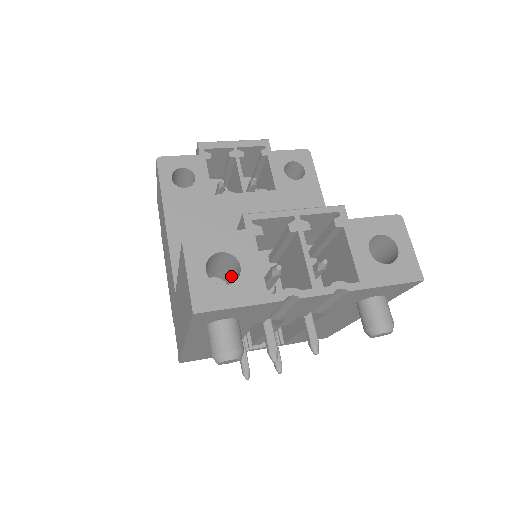
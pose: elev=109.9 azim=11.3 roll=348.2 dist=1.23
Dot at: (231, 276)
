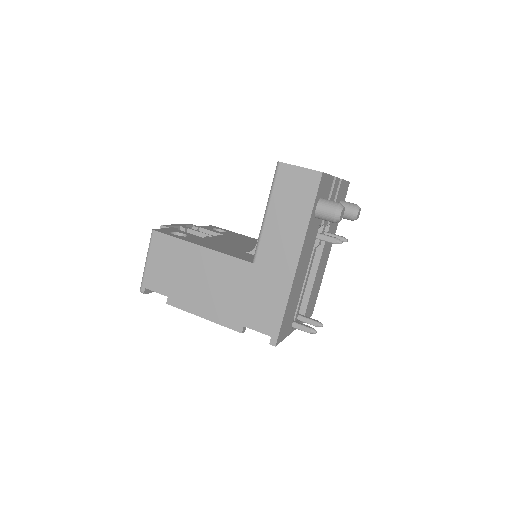
Dot at: occluded
